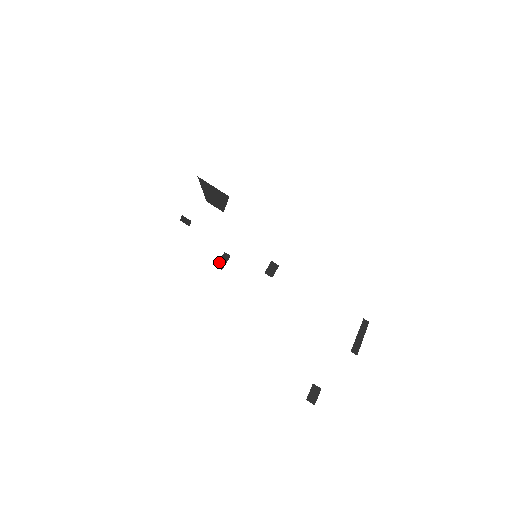
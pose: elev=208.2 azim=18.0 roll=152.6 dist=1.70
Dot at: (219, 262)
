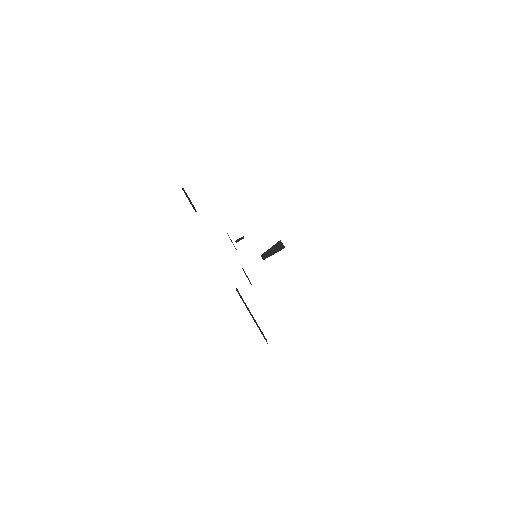
Dot at: occluded
